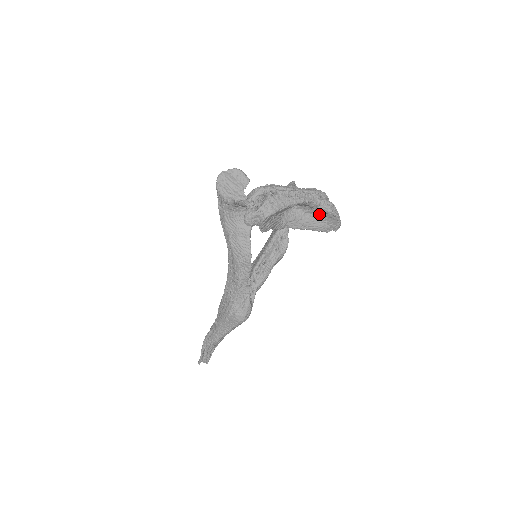
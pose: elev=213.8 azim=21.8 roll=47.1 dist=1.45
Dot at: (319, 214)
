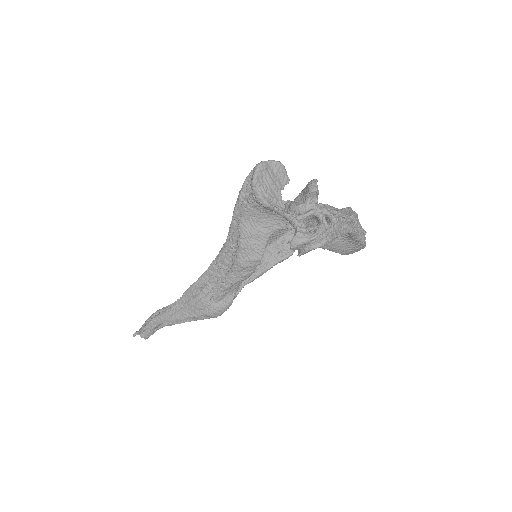
Dot at: (349, 240)
